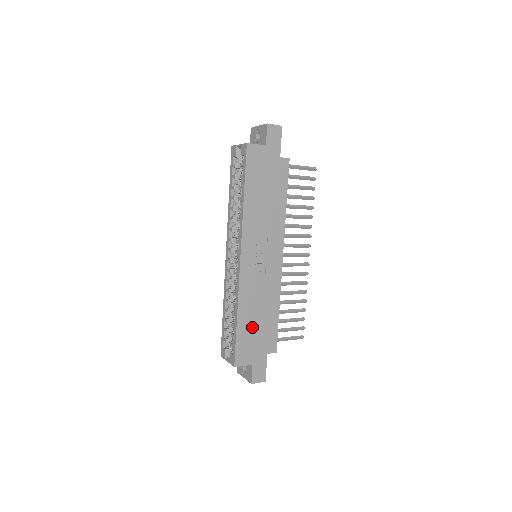
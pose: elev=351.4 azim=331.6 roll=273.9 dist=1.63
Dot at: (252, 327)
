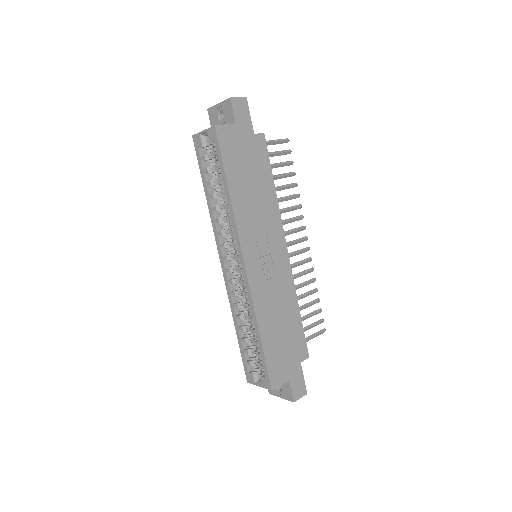
Dot at: (277, 338)
